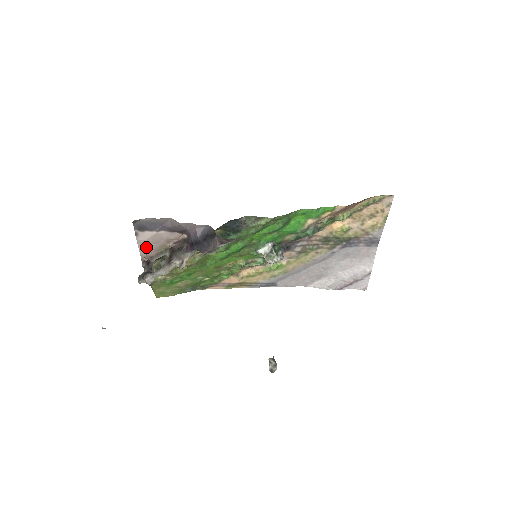
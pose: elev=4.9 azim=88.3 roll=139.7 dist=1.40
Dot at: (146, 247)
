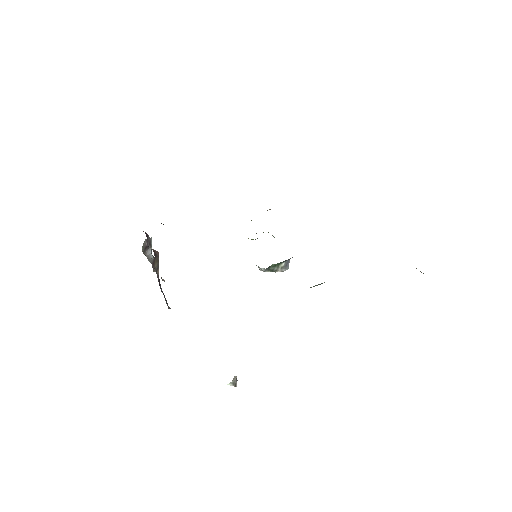
Dot at: occluded
